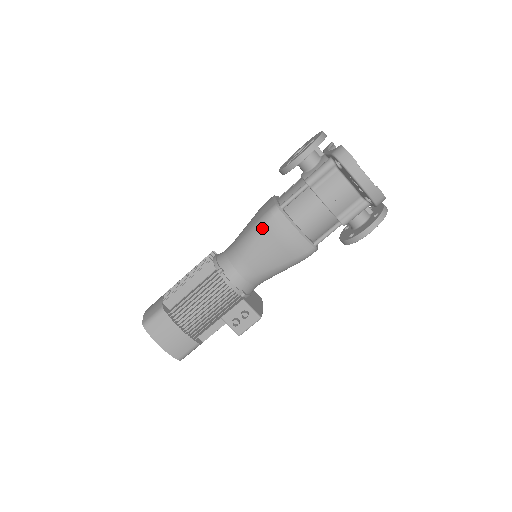
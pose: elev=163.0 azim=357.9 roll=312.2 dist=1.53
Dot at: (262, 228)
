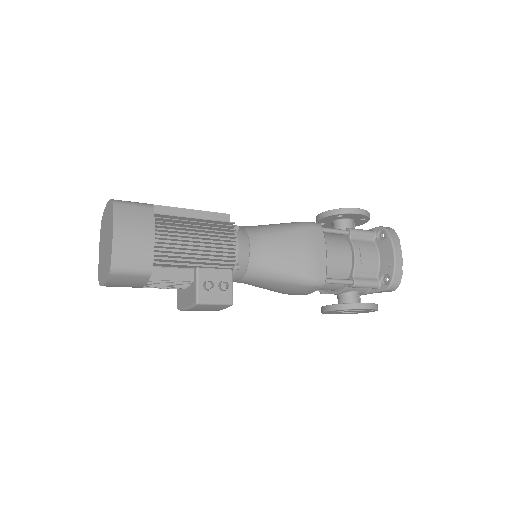
Dot at: (299, 227)
